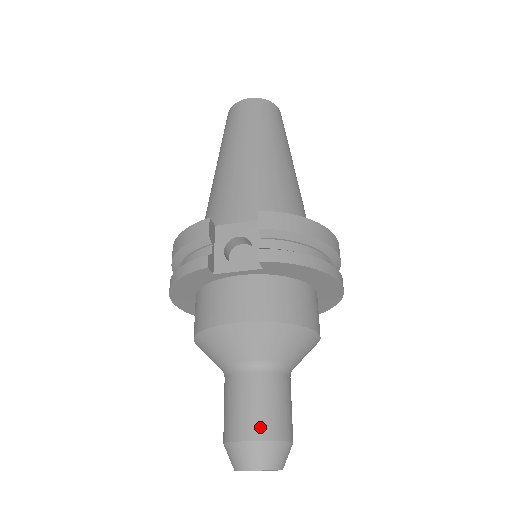
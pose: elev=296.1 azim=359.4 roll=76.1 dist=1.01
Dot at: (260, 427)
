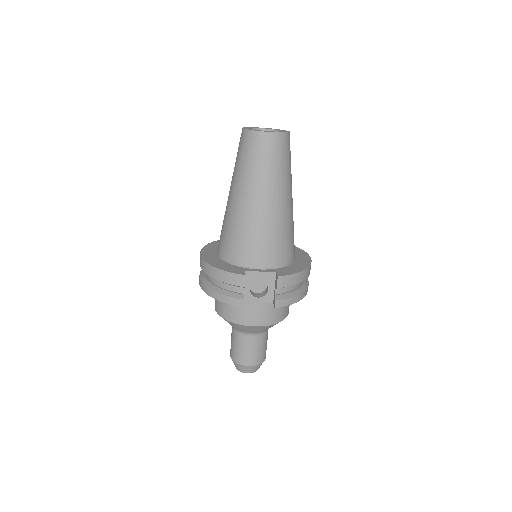
Dot at: (255, 360)
